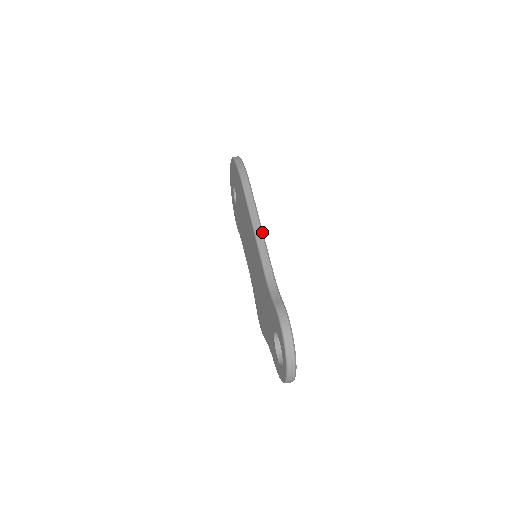
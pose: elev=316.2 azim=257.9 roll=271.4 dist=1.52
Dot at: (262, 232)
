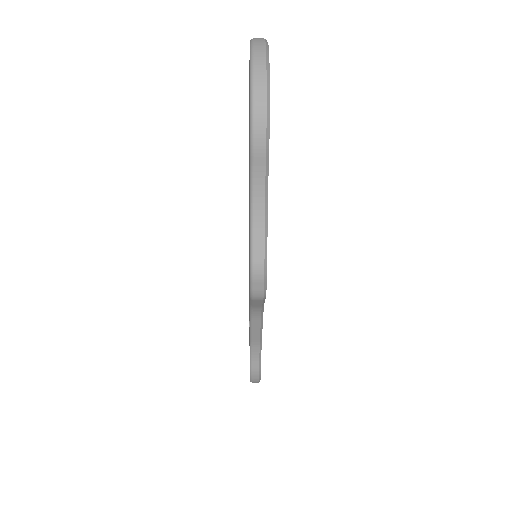
Dot at: occluded
